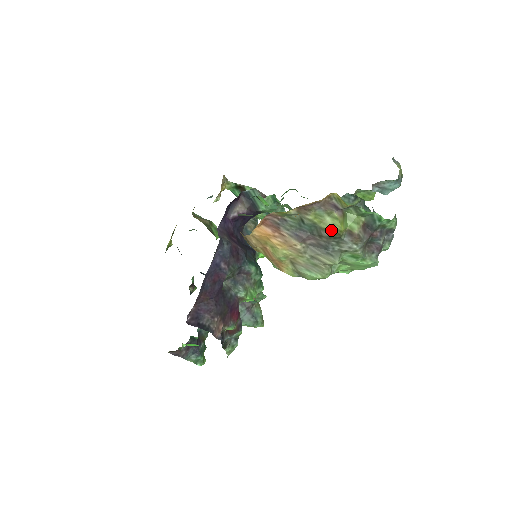
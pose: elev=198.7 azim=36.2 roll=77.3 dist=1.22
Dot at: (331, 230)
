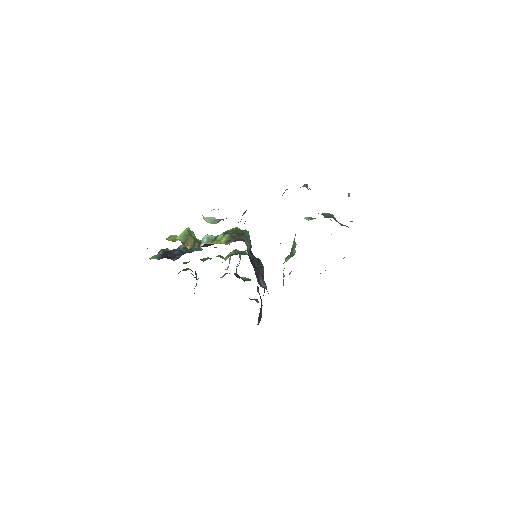
Dot at: occluded
